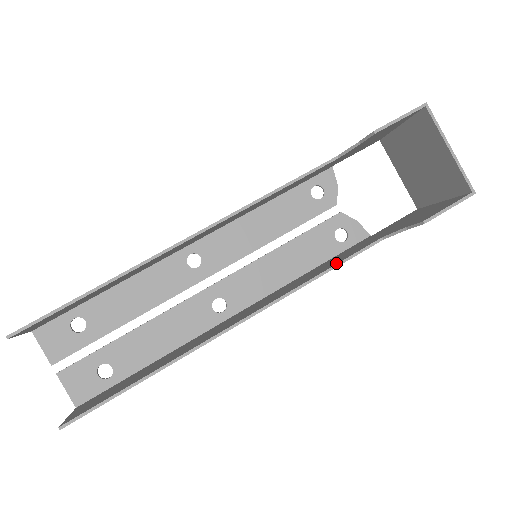
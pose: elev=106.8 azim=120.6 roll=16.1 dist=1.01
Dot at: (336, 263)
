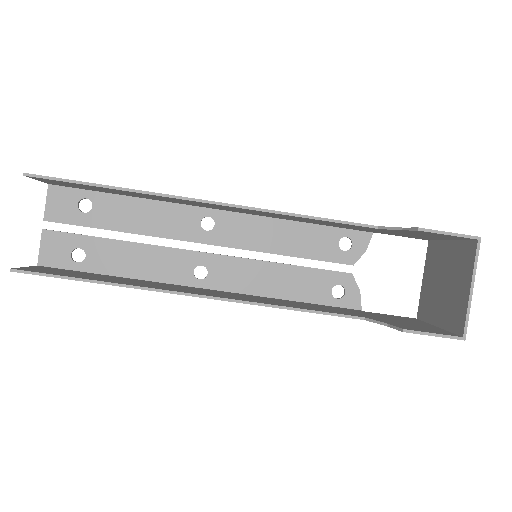
Dot at: (312, 309)
